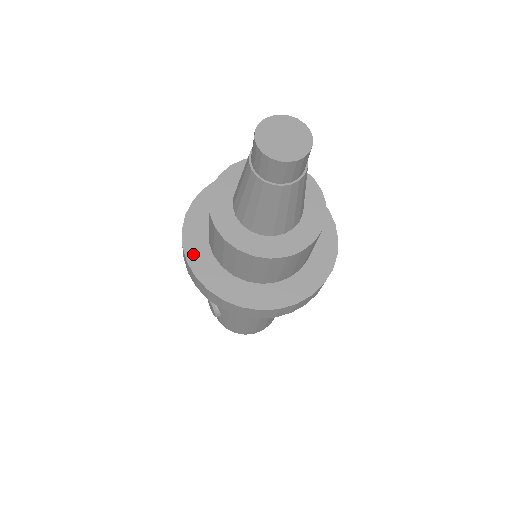
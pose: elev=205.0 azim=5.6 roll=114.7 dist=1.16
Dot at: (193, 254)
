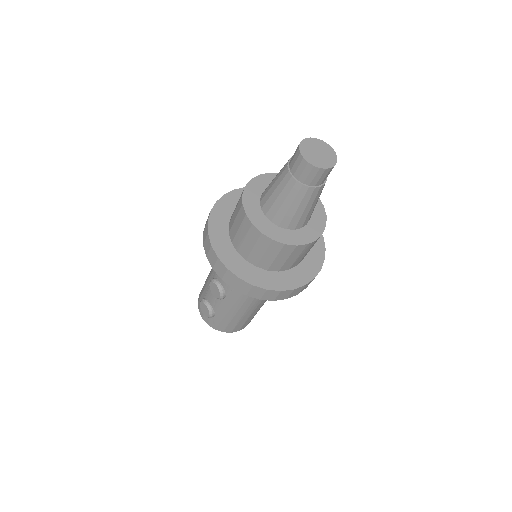
Dot at: (221, 251)
